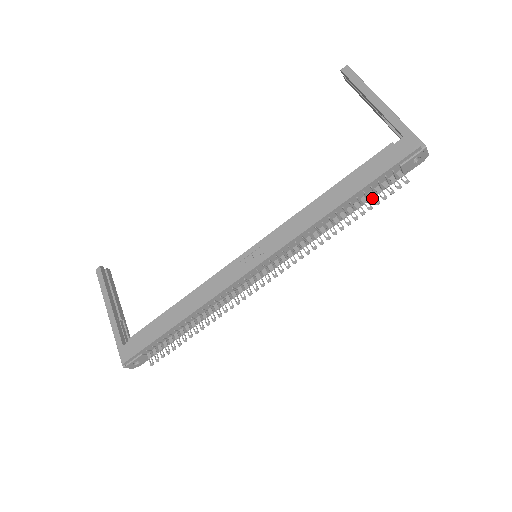
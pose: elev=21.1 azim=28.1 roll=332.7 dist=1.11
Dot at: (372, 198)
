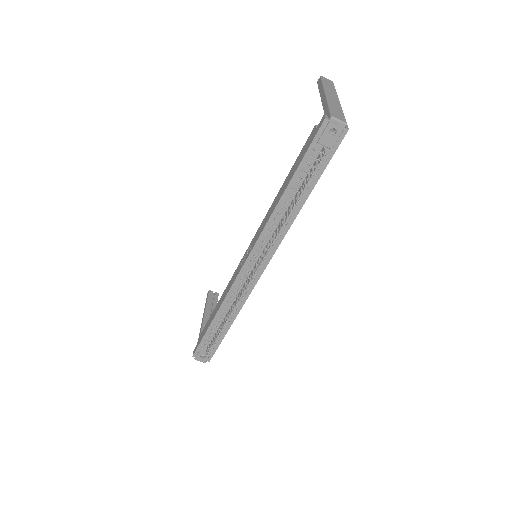
Dot at: (307, 180)
